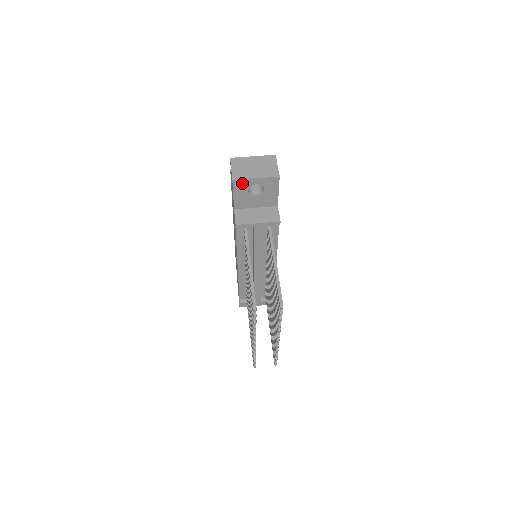
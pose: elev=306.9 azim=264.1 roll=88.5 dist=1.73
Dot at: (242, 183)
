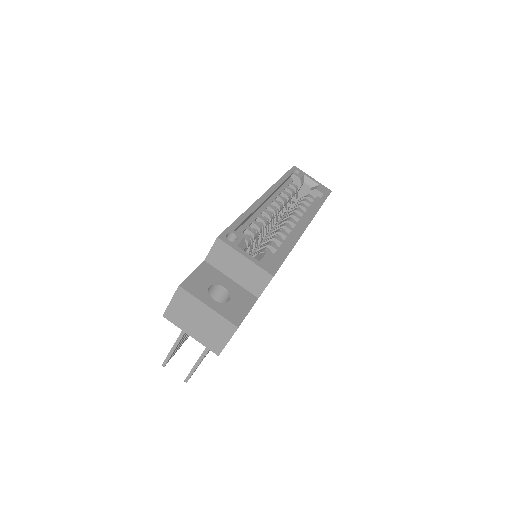
Dot at: occluded
